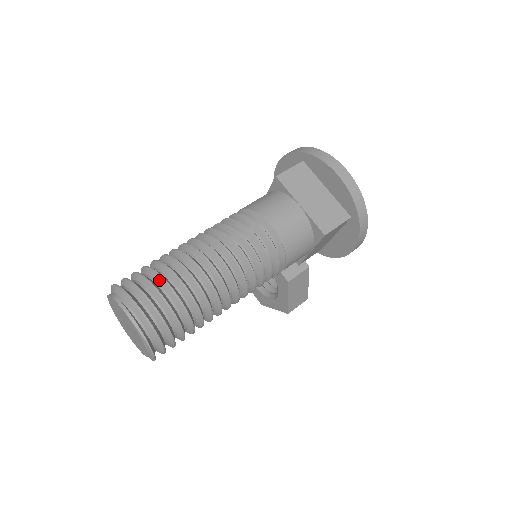
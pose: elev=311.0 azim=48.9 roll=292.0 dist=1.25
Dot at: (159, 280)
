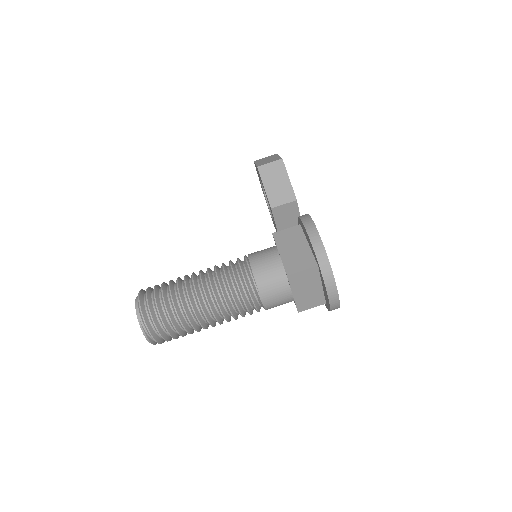
Dot at: (171, 325)
